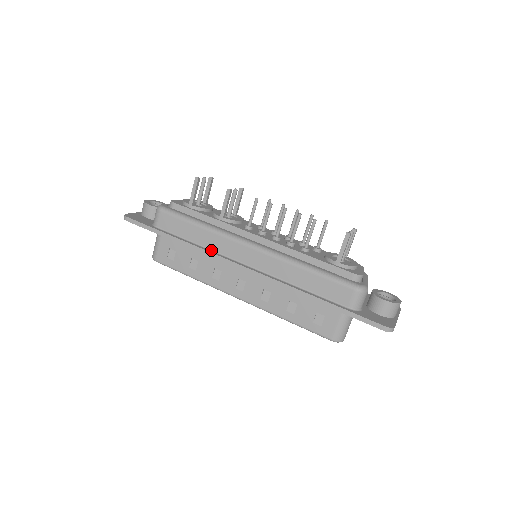
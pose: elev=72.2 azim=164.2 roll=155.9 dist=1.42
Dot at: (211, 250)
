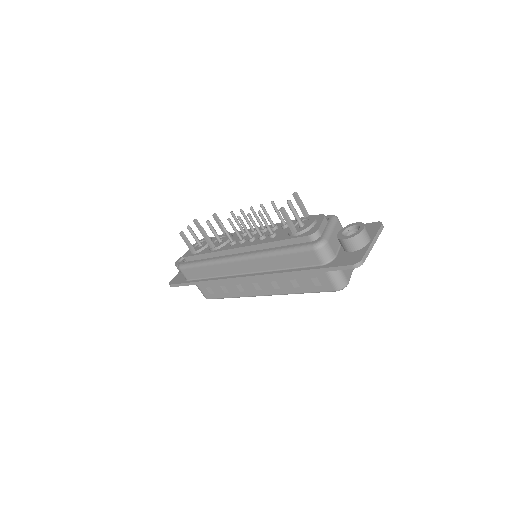
Dot at: (222, 276)
